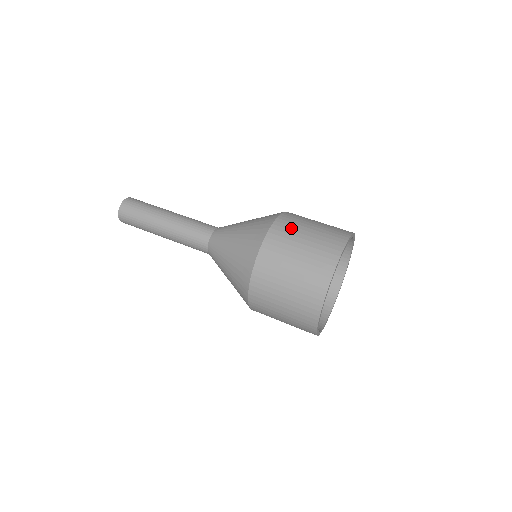
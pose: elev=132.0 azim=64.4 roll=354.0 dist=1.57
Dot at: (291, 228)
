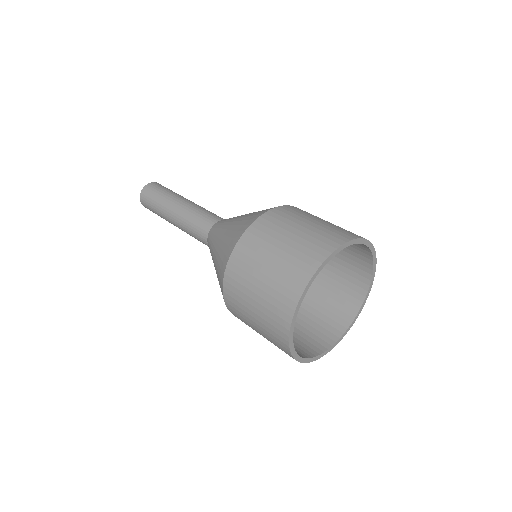
Dot at: (274, 227)
